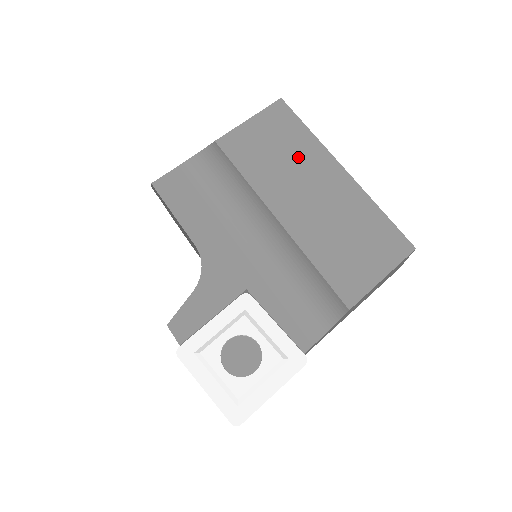
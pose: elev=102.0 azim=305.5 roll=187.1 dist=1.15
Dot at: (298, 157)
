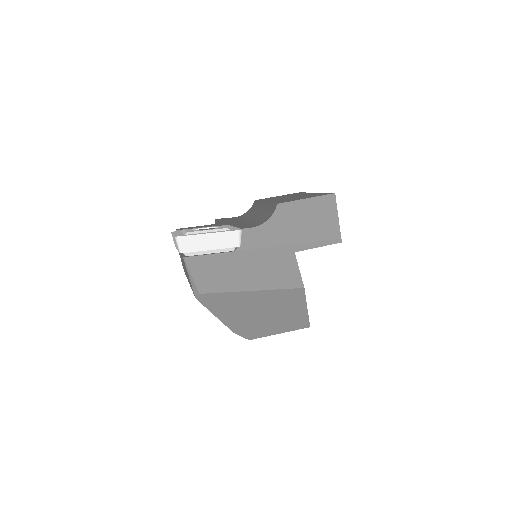
Dot at: (293, 195)
